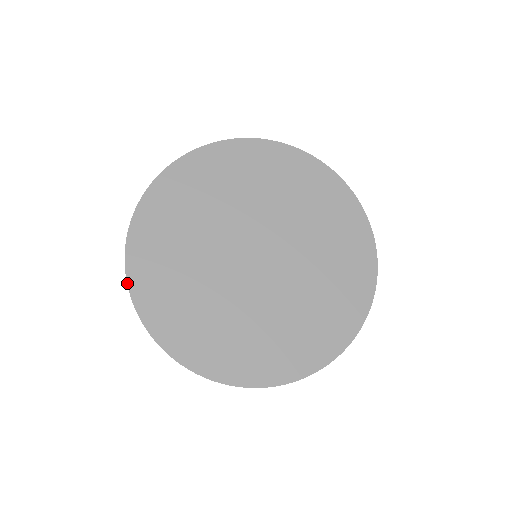
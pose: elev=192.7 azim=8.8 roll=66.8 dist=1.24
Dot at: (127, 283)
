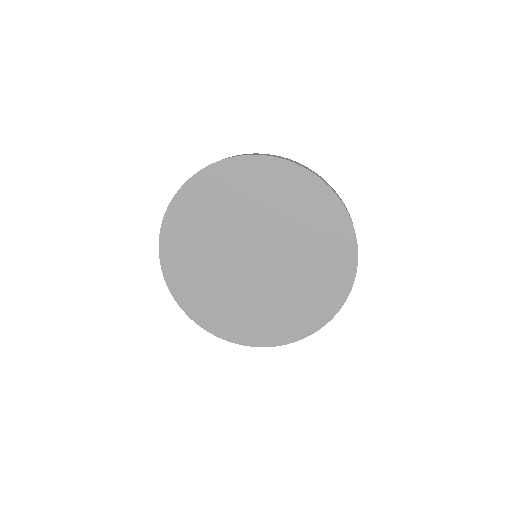
Dot at: (159, 254)
